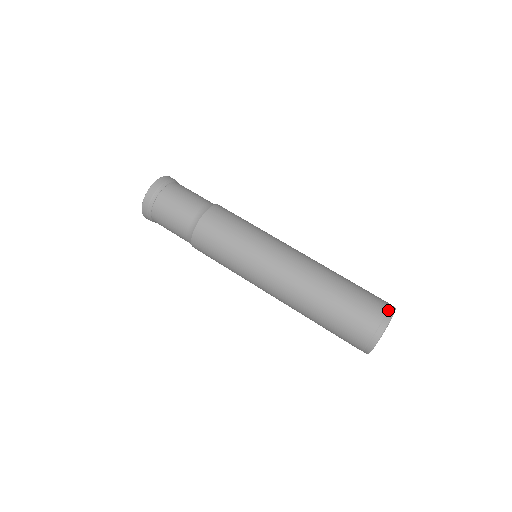
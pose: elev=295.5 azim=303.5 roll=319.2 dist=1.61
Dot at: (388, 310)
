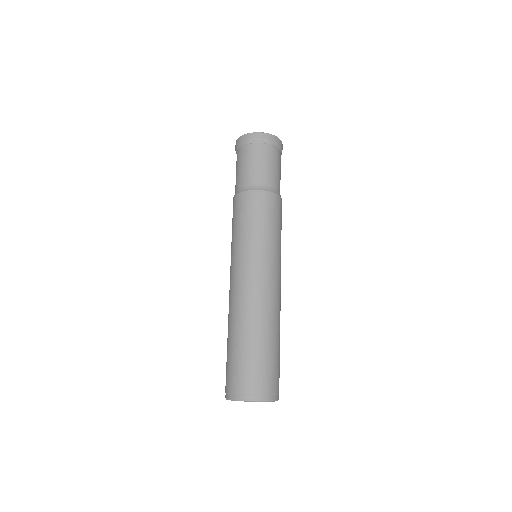
Dot at: (251, 394)
